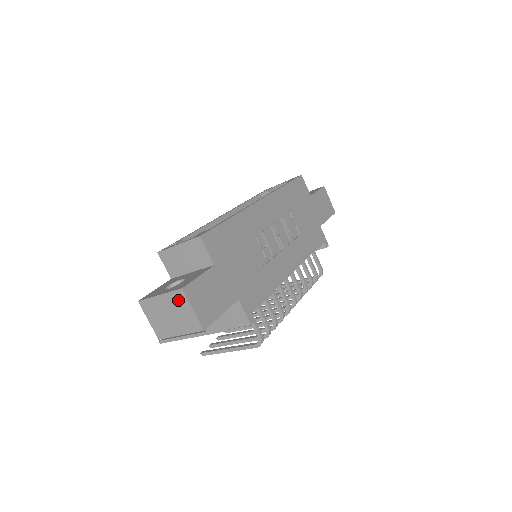
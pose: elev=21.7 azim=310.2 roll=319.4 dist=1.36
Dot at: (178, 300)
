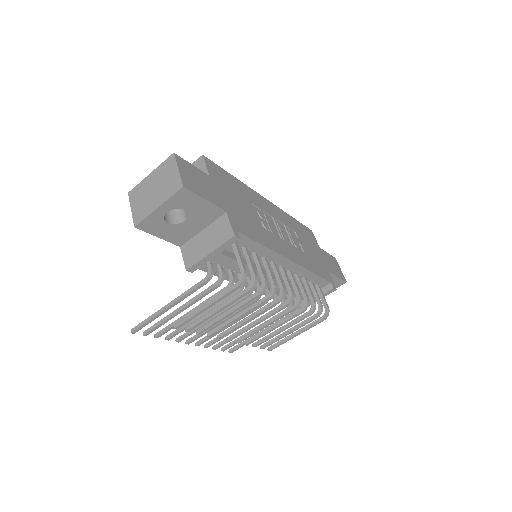
Dot at: (167, 167)
